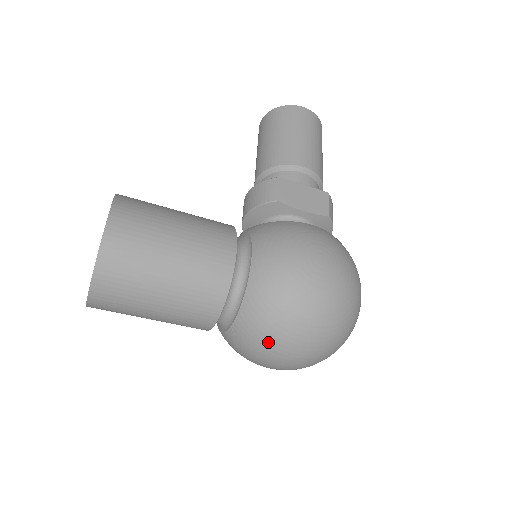
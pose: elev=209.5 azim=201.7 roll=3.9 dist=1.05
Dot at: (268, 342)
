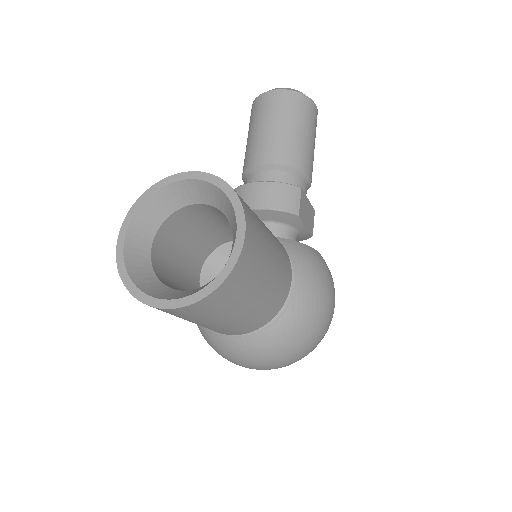
Dot at: (273, 358)
